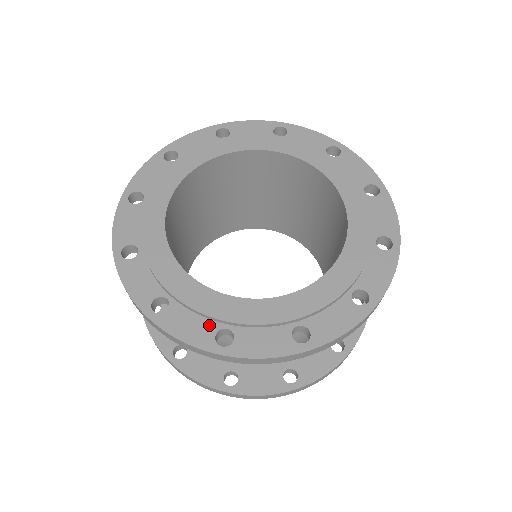
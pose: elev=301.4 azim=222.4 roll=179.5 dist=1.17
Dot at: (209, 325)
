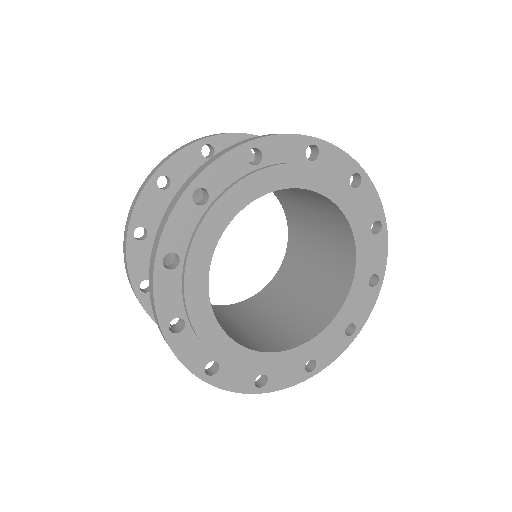
Dot at: (206, 355)
